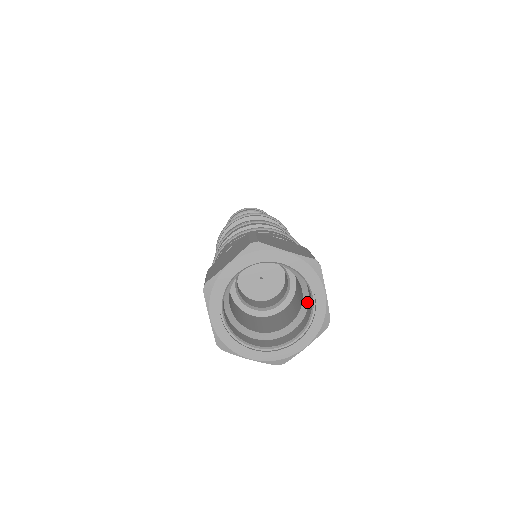
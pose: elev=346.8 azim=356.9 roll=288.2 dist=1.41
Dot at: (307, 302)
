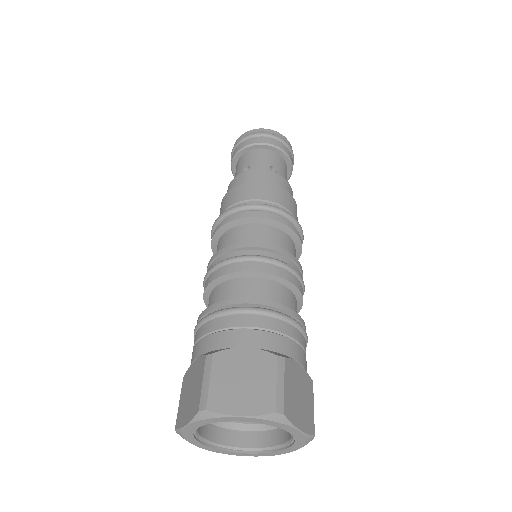
Dot at: (276, 427)
